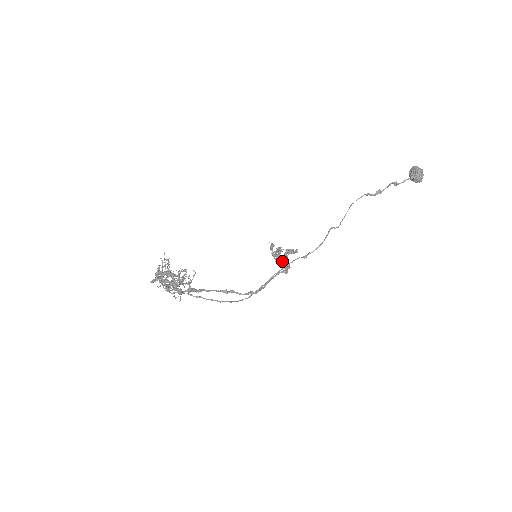
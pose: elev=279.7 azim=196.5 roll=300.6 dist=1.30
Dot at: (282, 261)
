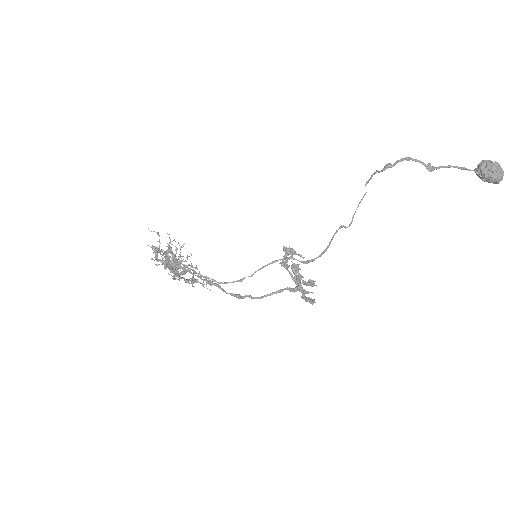
Dot at: occluded
